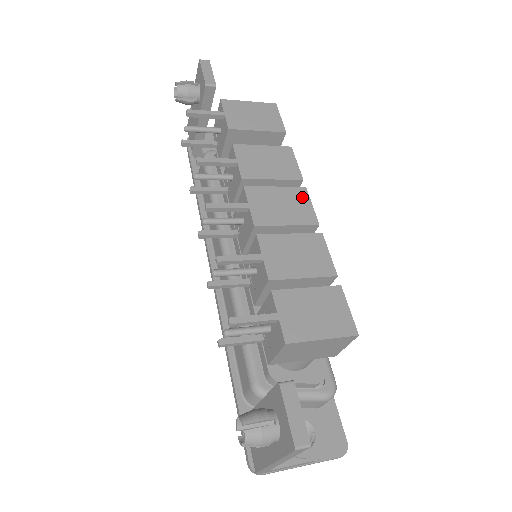
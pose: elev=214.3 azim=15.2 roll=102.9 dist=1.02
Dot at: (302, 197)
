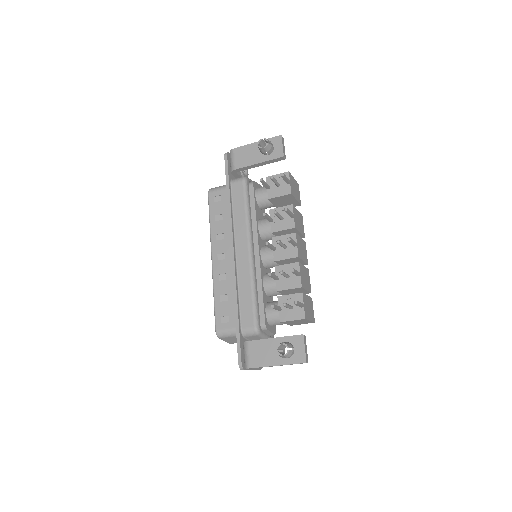
Dot at: (305, 247)
